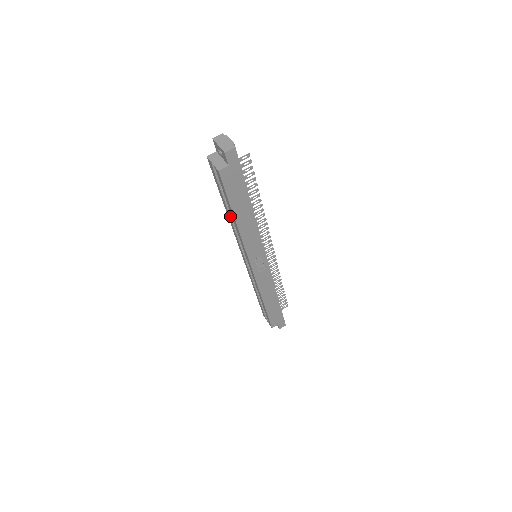
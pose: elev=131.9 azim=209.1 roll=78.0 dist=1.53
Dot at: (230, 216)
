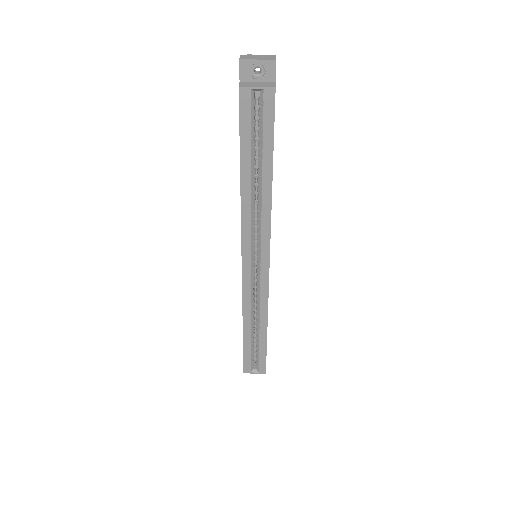
Dot at: (251, 188)
